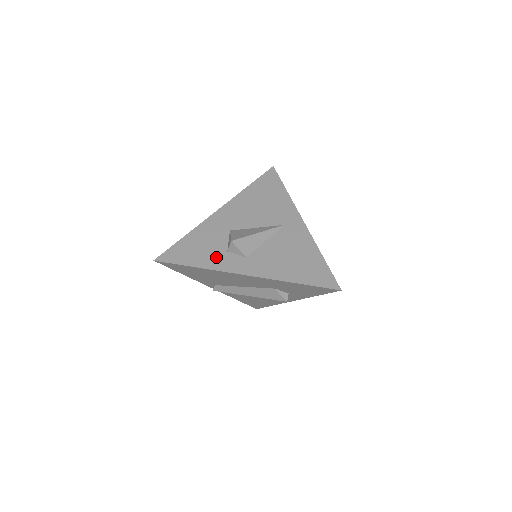
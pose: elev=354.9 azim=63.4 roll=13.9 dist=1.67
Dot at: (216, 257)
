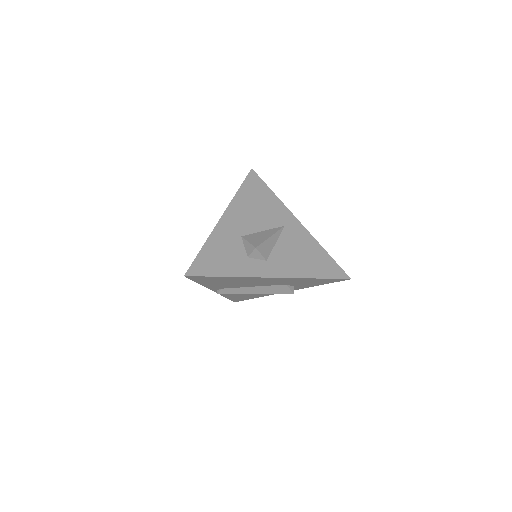
Dot at: (240, 264)
